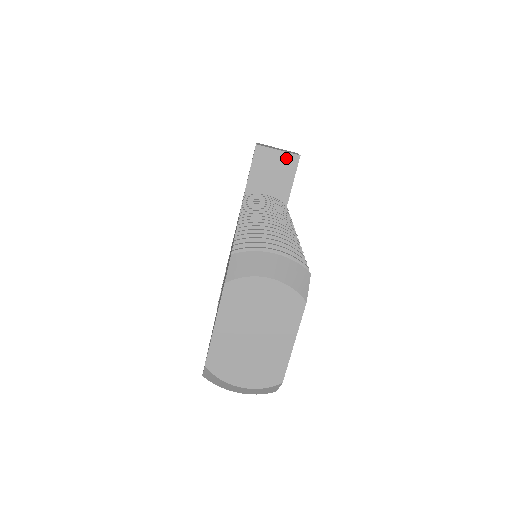
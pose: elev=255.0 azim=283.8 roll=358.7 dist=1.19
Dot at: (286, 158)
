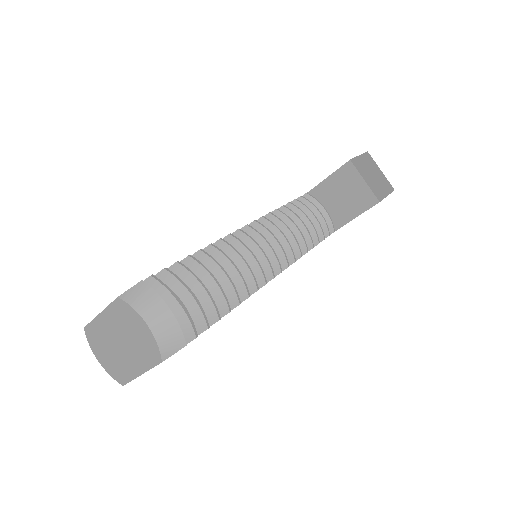
Dot at: (366, 193)
